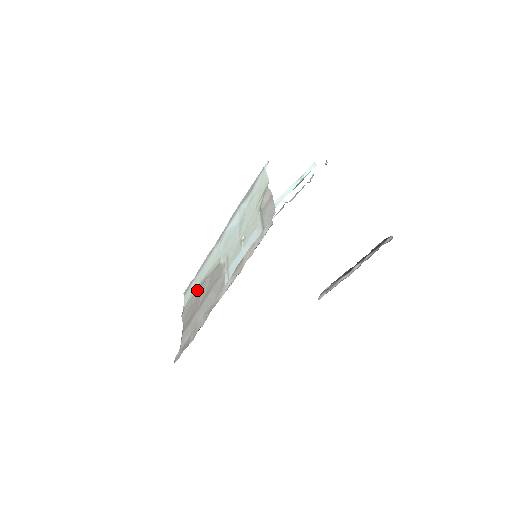
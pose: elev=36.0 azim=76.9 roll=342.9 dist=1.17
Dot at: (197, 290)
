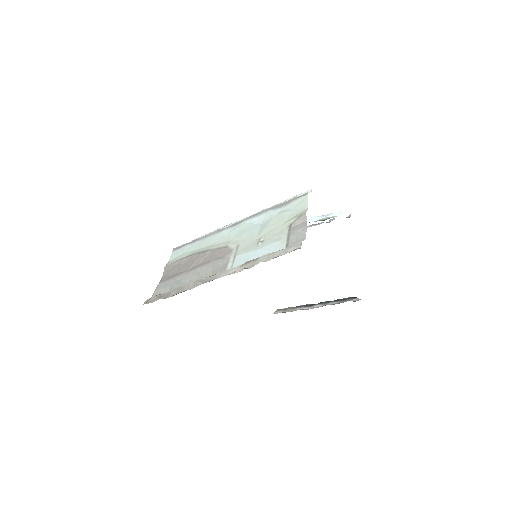
Dot at: (192, 255)
